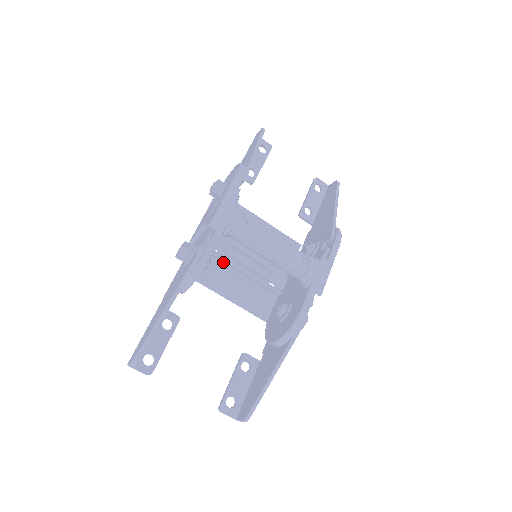
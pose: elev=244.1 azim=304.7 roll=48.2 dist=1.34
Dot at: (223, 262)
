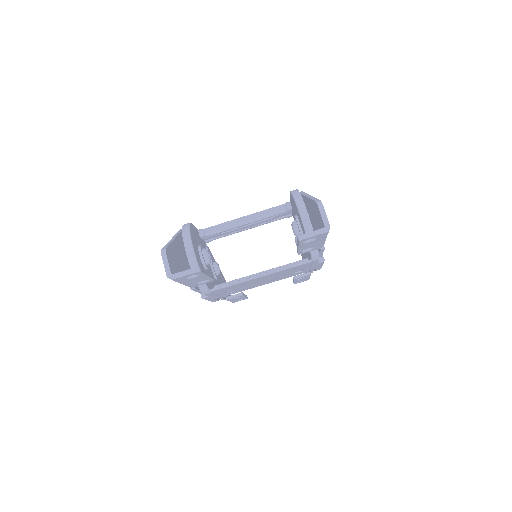
Dot at: occluded
